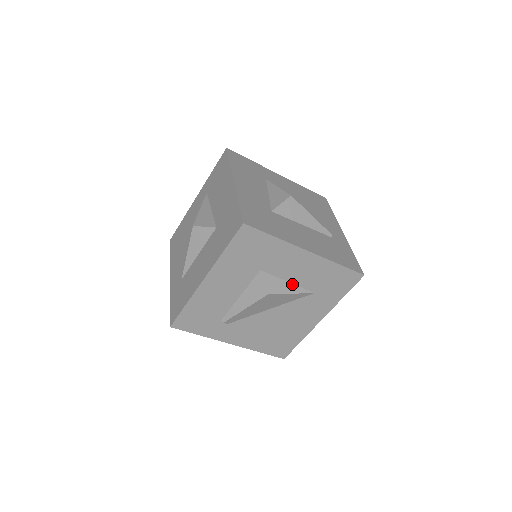
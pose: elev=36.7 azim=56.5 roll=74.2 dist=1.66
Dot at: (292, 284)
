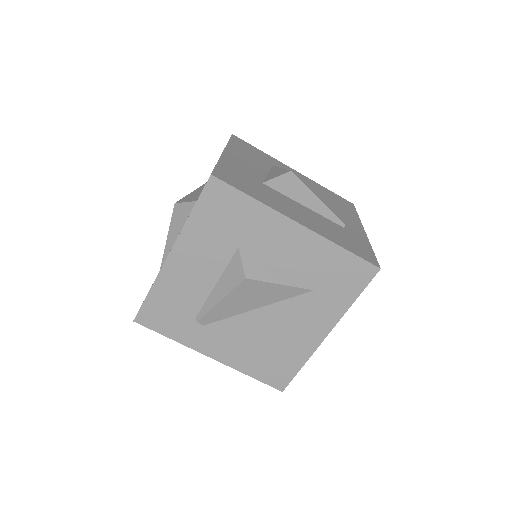
Dot at: (282, 273)
